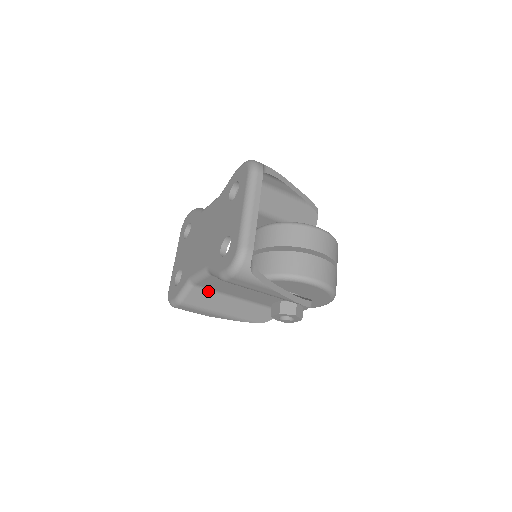
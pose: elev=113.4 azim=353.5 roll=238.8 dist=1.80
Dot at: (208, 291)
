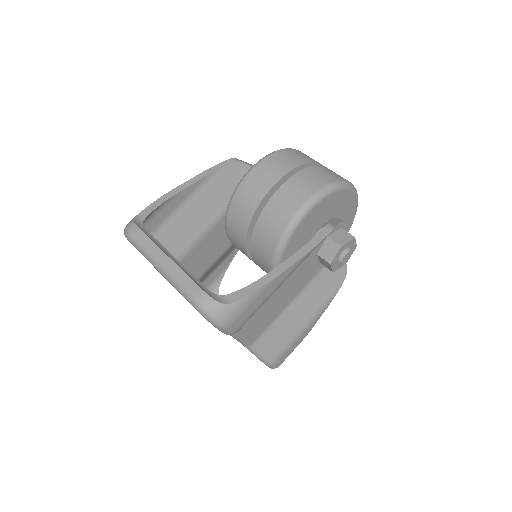
Dot at: (269, 330)
